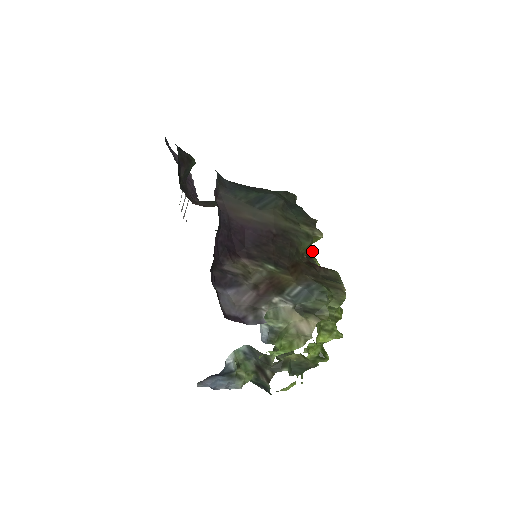
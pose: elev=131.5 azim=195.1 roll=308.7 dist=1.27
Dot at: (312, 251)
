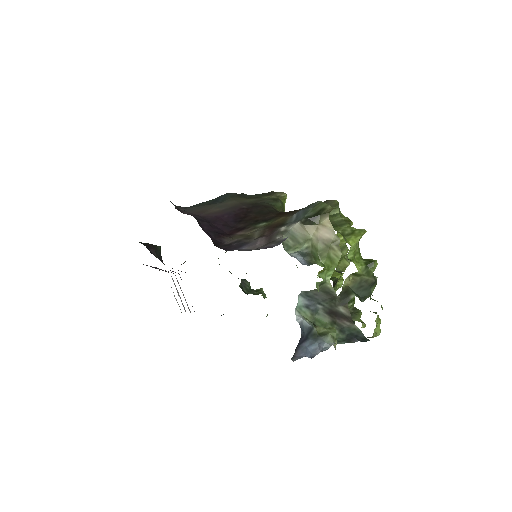
Dot at: occluded
